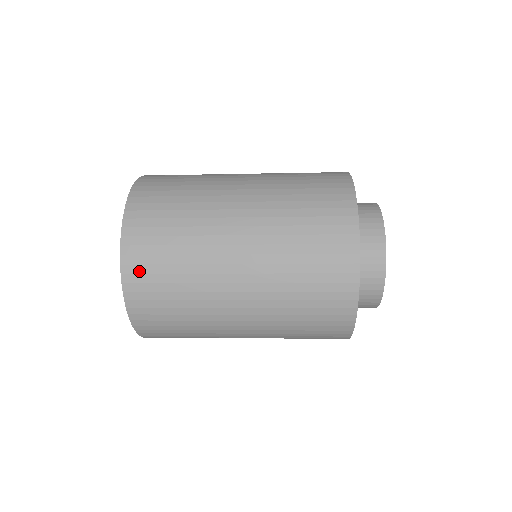
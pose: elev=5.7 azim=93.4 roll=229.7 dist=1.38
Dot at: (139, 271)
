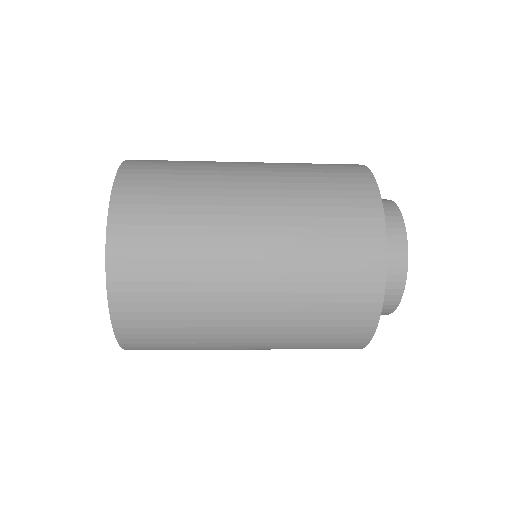
Dot at: (130, 299)
